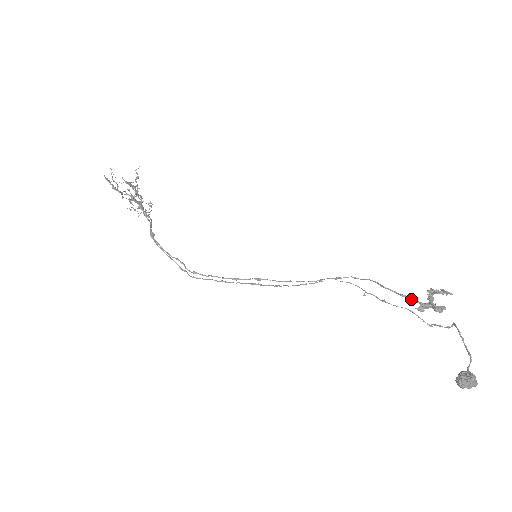
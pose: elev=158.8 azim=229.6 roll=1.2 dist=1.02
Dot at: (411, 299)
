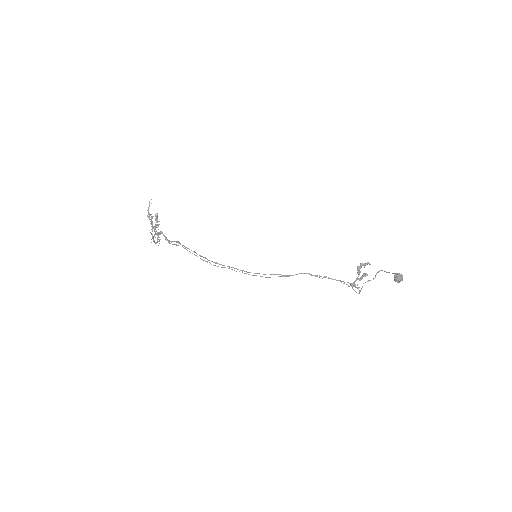
Dot at: occluded
